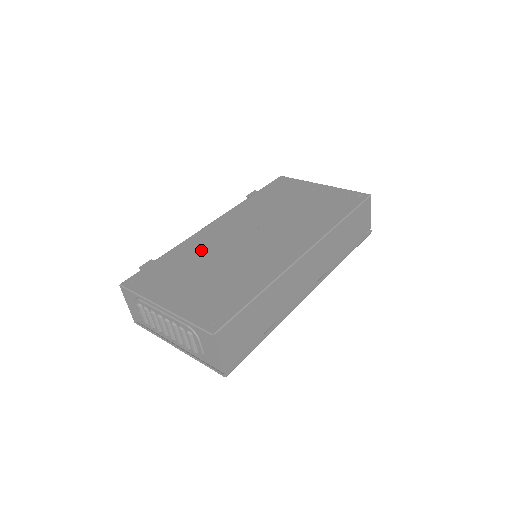
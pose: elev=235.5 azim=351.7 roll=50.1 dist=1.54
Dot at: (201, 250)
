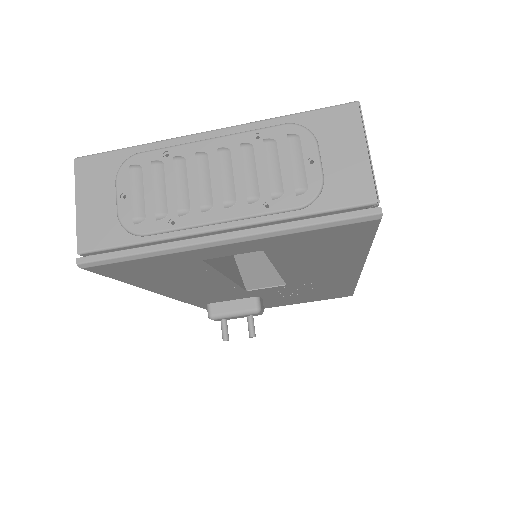
Dot at: occluded
